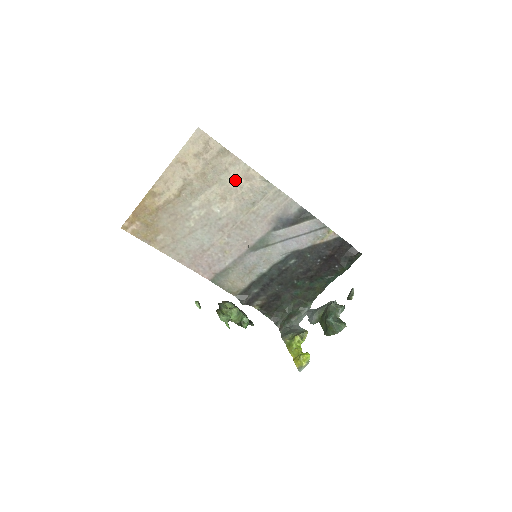
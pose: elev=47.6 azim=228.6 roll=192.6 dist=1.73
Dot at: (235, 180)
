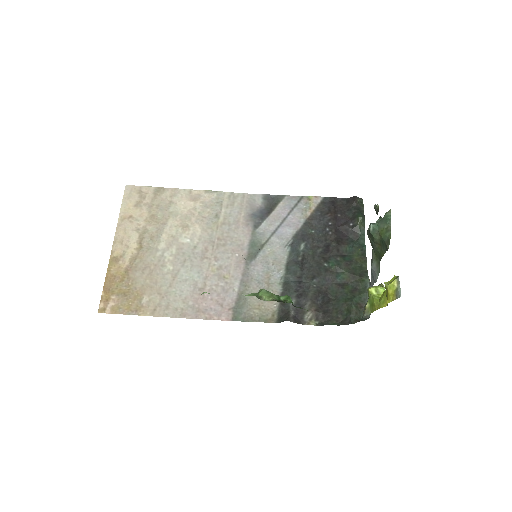
Dot at: (185, 206)
